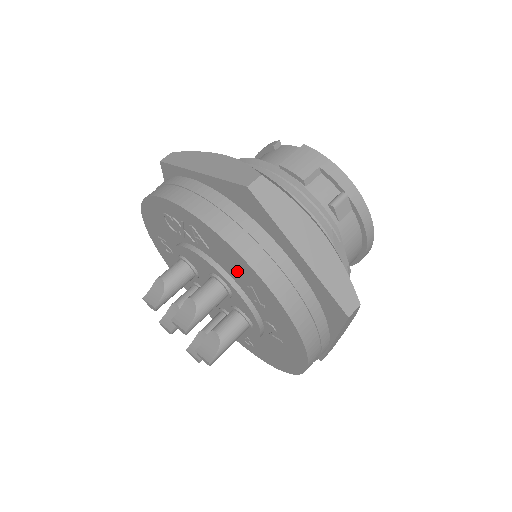
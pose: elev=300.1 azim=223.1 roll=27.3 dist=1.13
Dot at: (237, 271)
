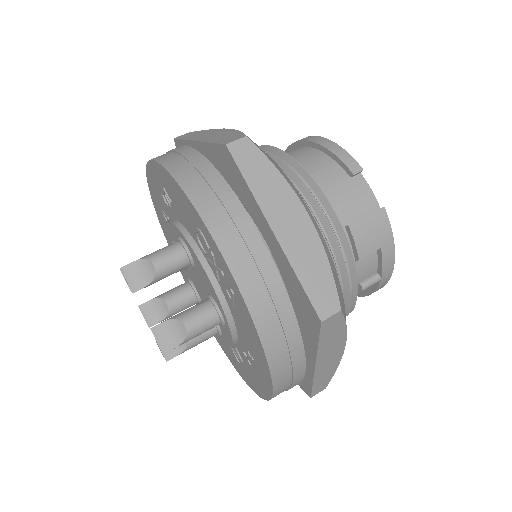
Dot at: (249, 345)
